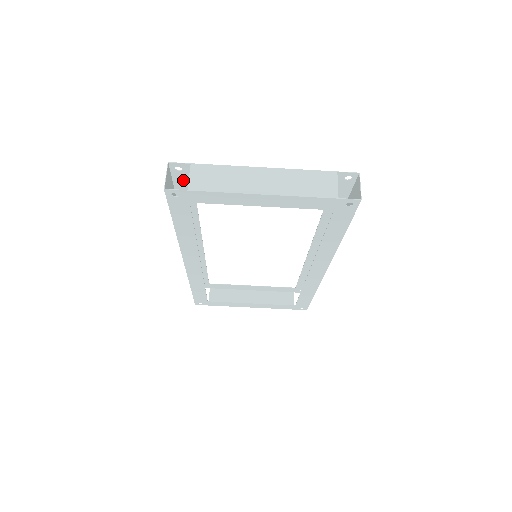
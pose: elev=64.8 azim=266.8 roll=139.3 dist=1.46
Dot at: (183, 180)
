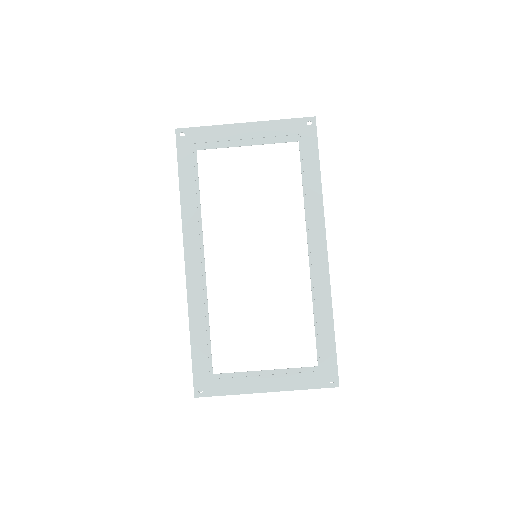
Dot at: occluded
